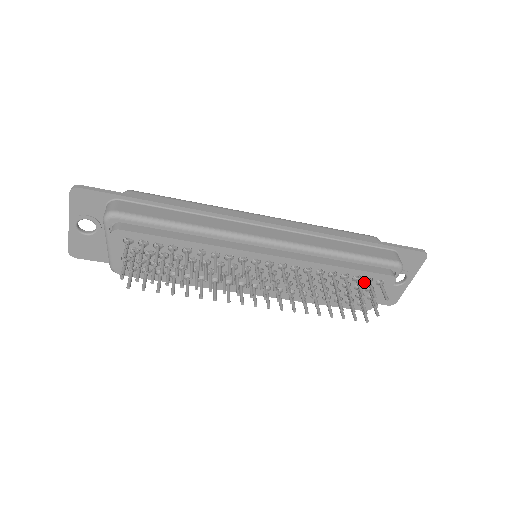
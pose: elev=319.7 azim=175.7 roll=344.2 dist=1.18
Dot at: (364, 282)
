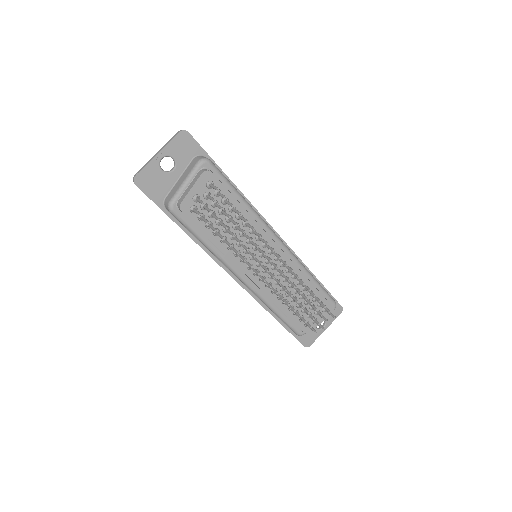
Dot at: (317, 305)
